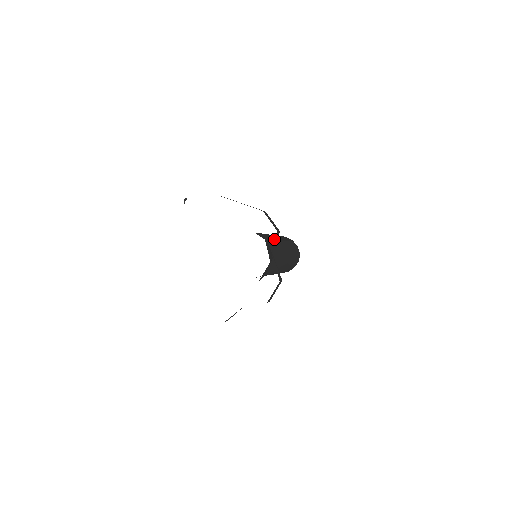
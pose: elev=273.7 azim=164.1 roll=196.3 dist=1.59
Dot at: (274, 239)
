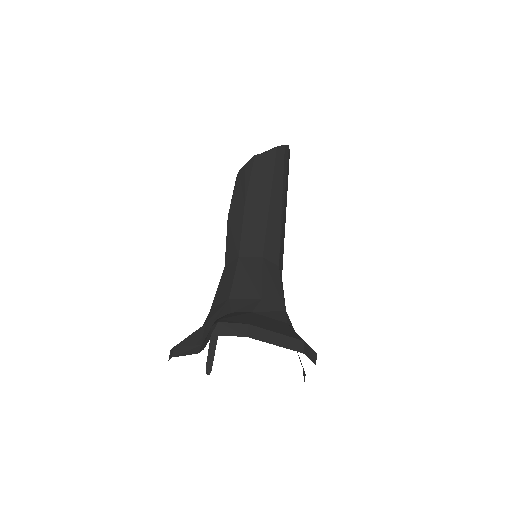
Dot at: (277, 221)
